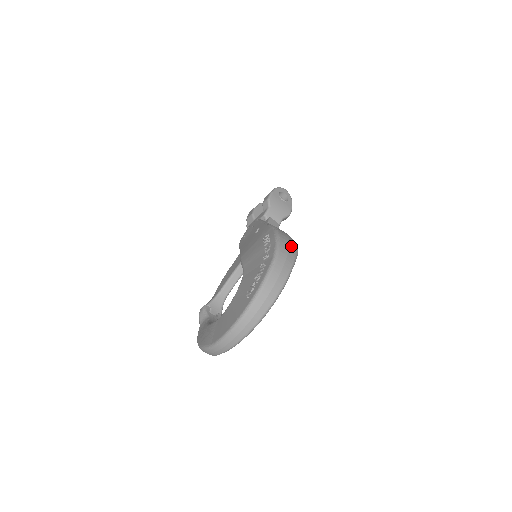
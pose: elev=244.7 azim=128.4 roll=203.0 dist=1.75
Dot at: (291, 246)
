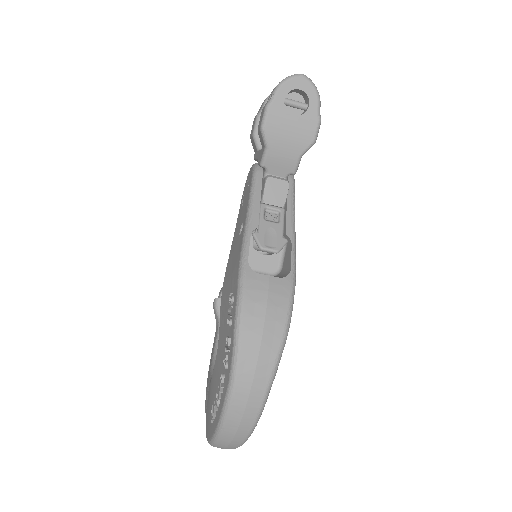
Dot at: (266, 342)
